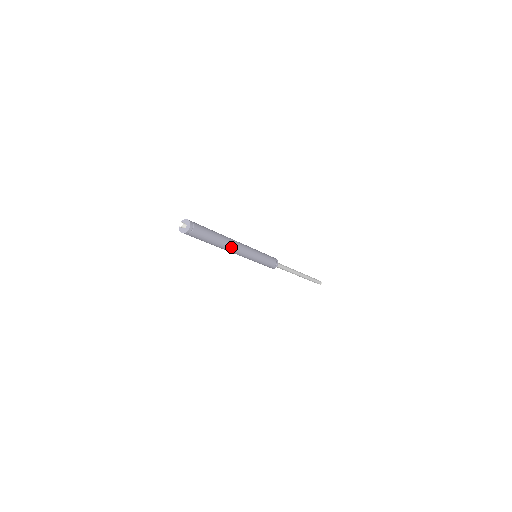
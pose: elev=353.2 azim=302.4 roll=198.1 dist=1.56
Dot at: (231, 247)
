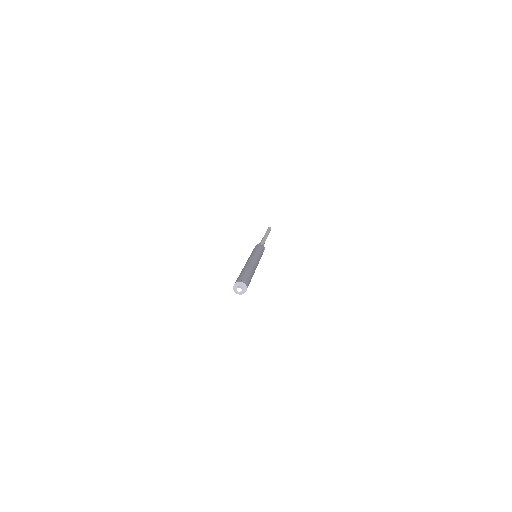
Dot at: occluded
